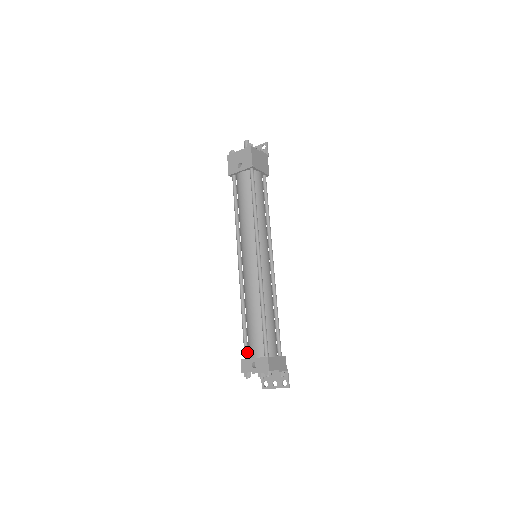
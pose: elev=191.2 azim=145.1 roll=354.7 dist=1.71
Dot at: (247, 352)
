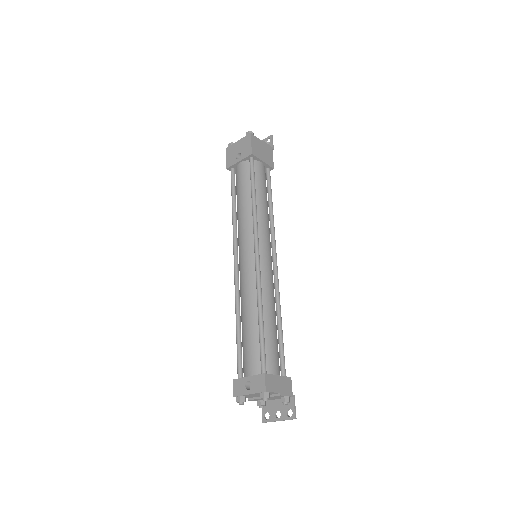
Dot at: (241, 370)
